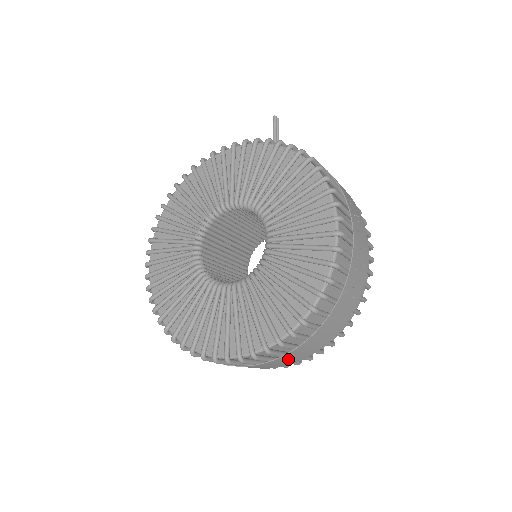
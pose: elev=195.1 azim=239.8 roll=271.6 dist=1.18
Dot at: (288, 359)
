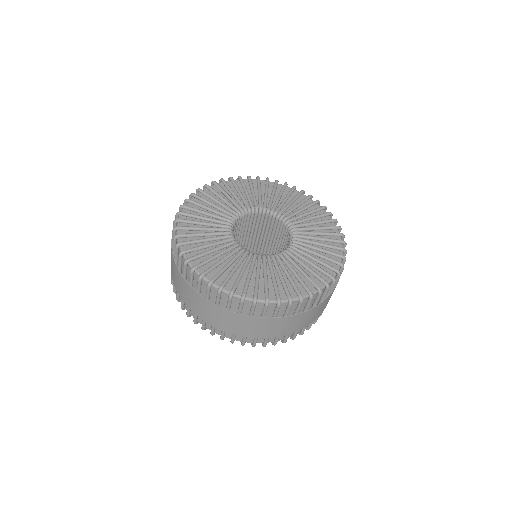
Dot at: (292, 323)
